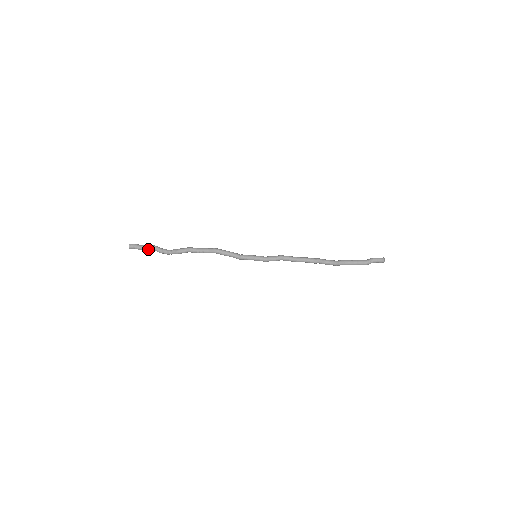
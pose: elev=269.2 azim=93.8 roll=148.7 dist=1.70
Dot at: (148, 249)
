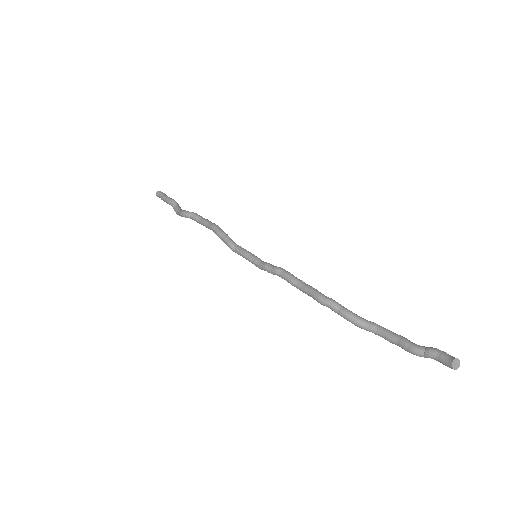
Dot at: (167, 202)
